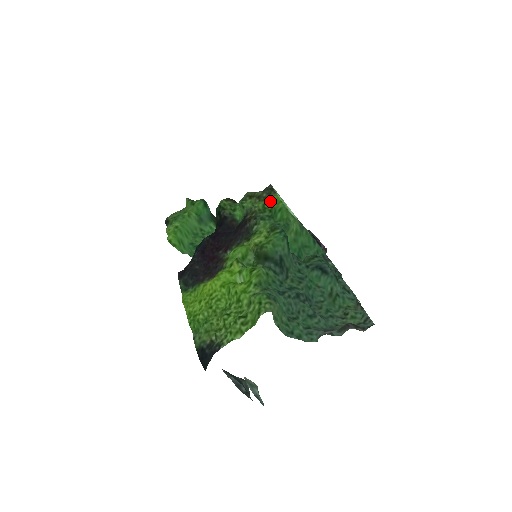
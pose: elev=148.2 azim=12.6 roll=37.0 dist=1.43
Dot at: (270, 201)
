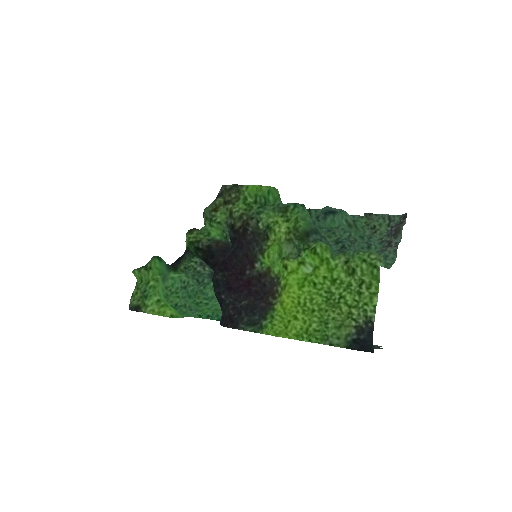
Dot at: (248, 195)
